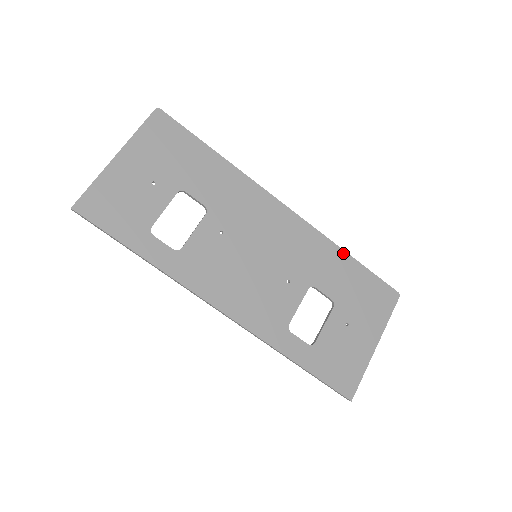
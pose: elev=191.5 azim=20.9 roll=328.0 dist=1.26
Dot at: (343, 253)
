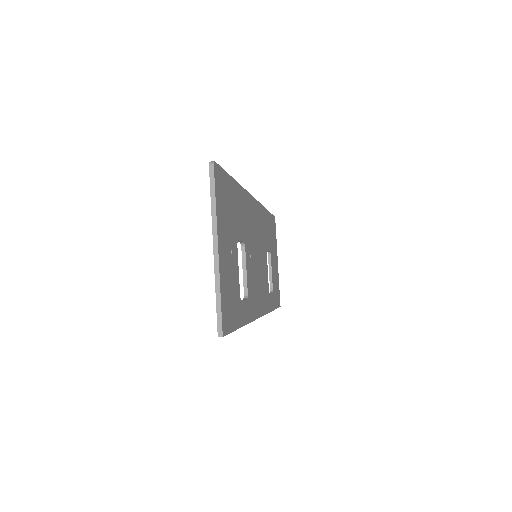
Dot at: (266, 211)
